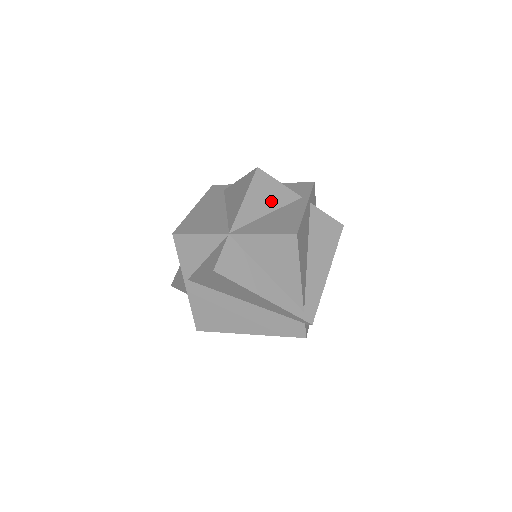
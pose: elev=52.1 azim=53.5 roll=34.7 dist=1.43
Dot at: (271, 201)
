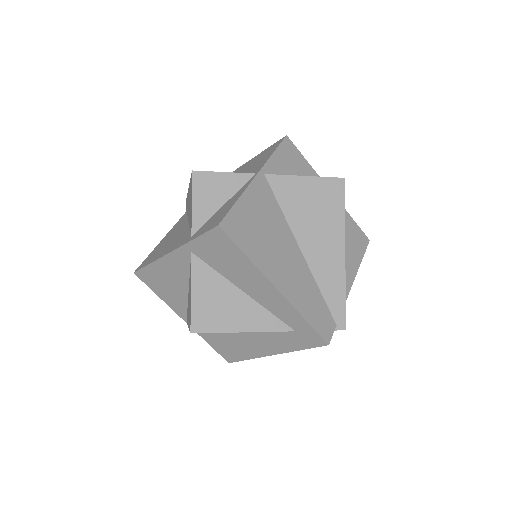
Dot at: occluded
